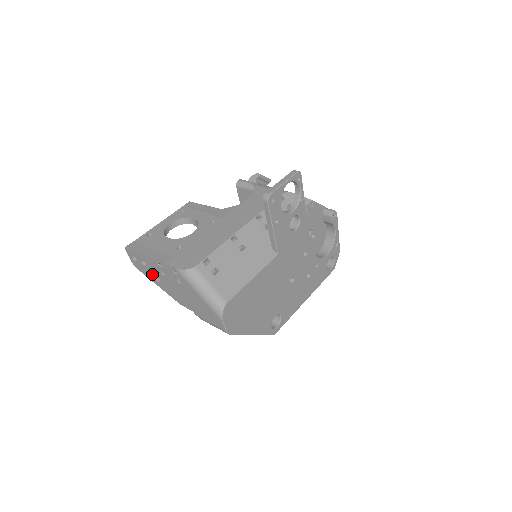
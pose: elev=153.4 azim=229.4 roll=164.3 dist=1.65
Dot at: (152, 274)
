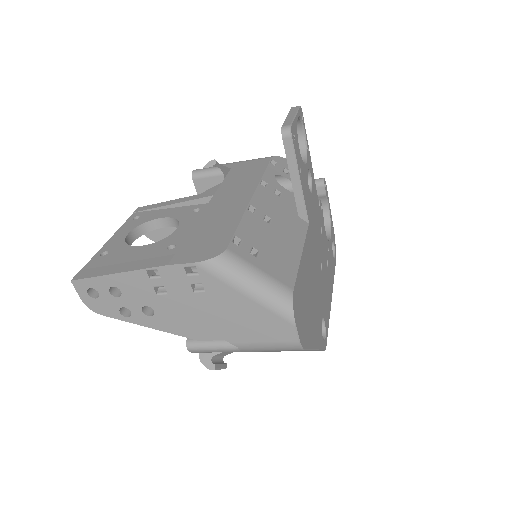
Dot at: (134, 307)
